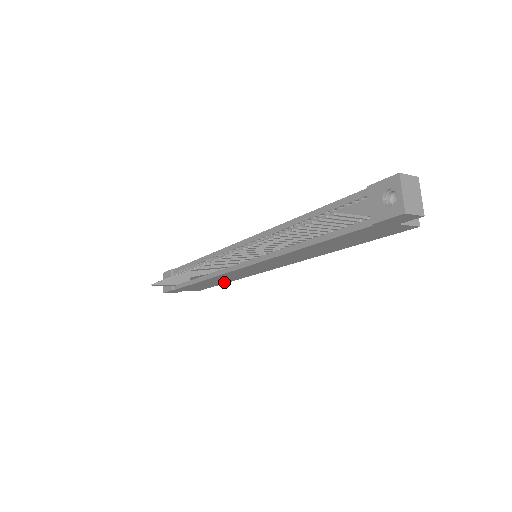
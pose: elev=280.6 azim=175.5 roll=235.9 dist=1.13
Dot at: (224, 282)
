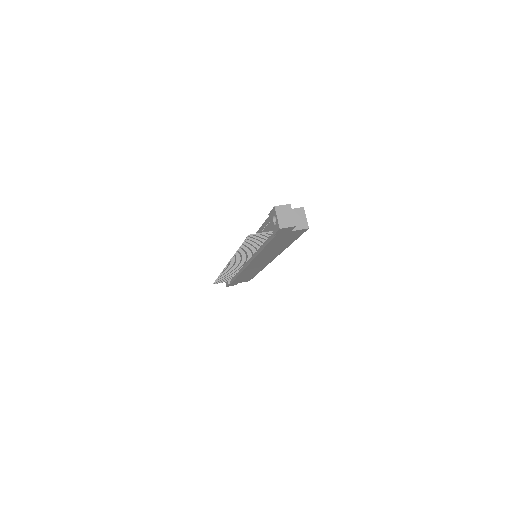
Dot at: (255, 274)
